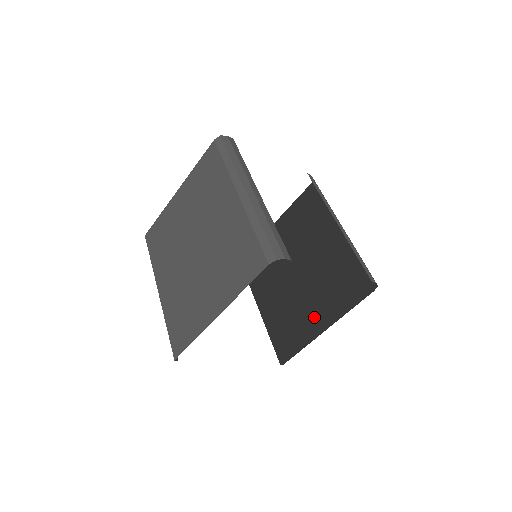
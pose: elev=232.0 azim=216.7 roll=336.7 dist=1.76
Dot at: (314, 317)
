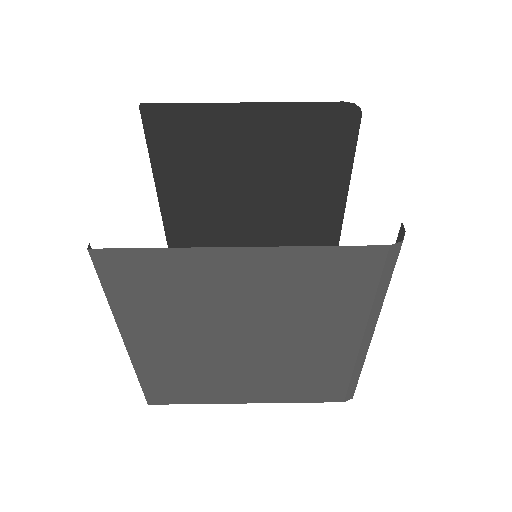
Dot at: (230, 276)
